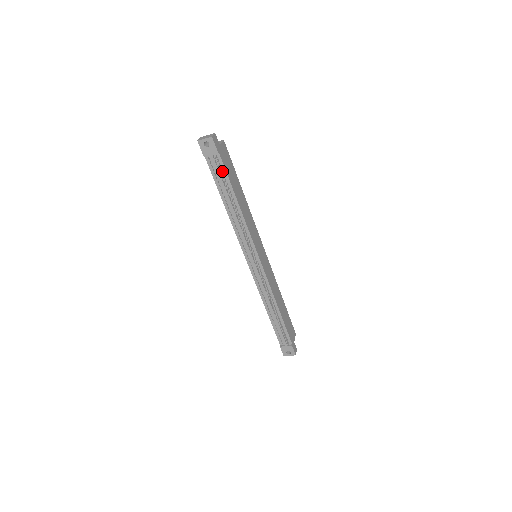
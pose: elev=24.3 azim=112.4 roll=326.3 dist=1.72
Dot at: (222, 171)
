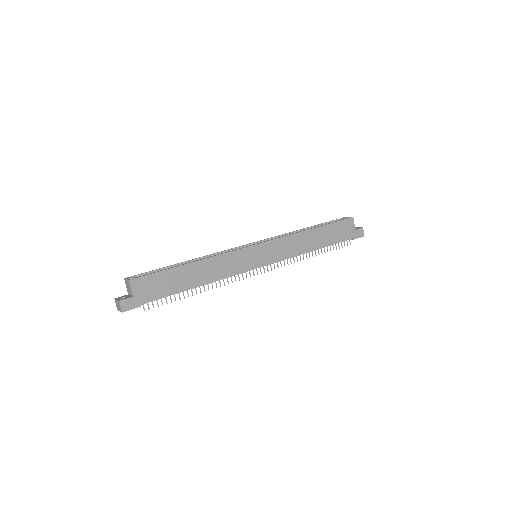
Dot at: (159, 296)
